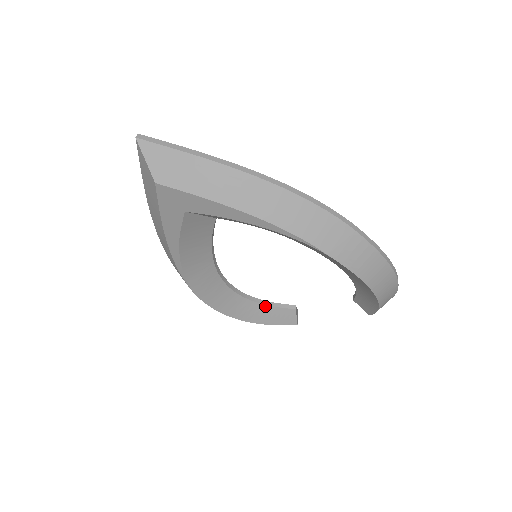
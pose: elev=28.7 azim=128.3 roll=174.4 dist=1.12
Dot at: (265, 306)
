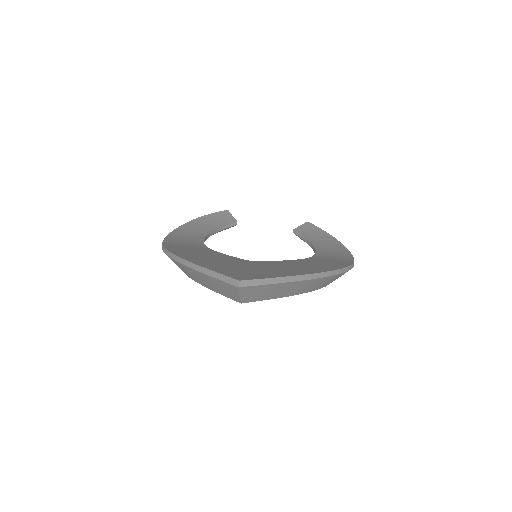
Dot at: occluded
